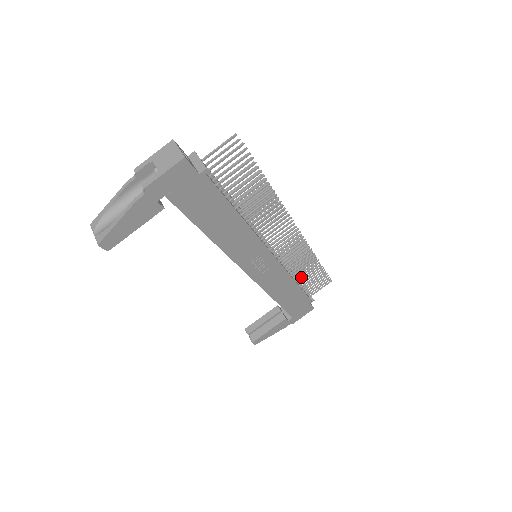
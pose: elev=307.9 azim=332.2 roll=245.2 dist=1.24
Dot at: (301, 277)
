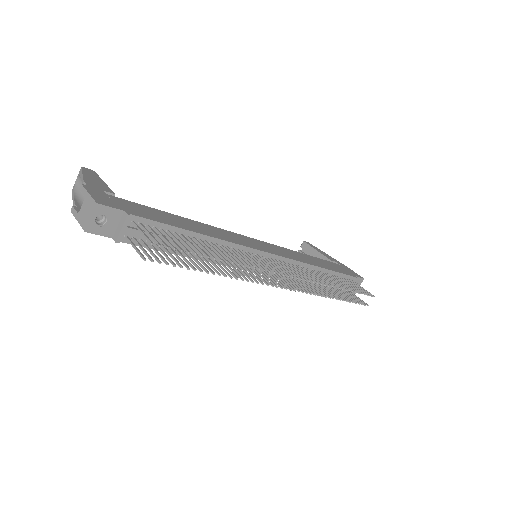
Dot at: (323, 285)
